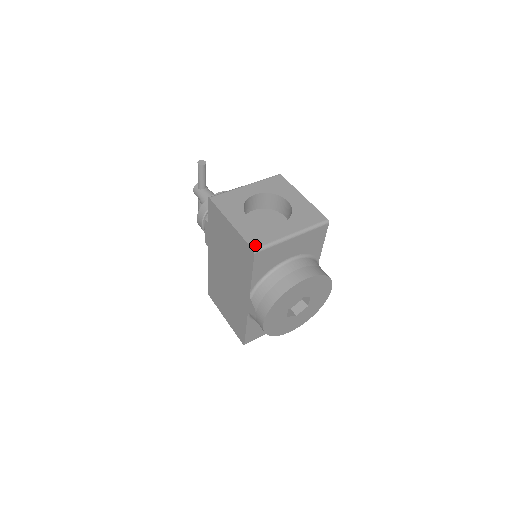
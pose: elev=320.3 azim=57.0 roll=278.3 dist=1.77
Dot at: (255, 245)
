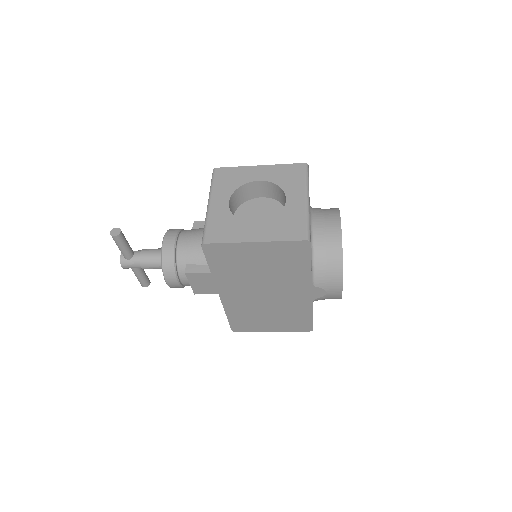
Dot at: (302, 236)
